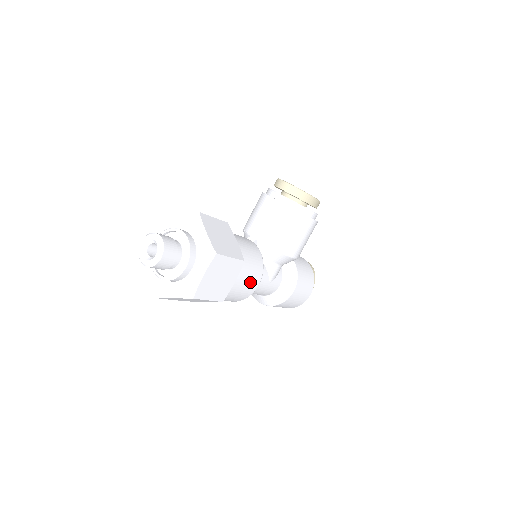
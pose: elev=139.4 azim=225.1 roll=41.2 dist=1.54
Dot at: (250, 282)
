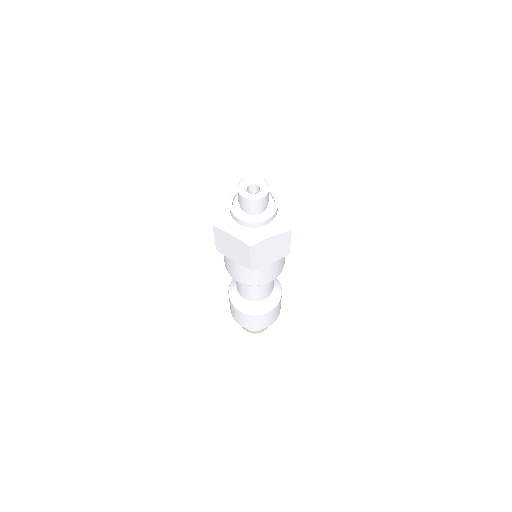
Dot at: occluded
